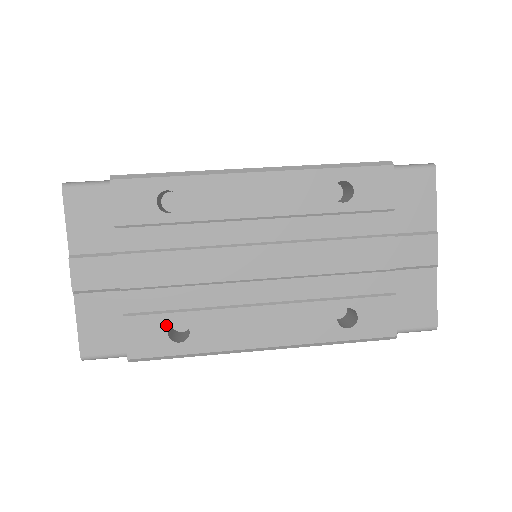
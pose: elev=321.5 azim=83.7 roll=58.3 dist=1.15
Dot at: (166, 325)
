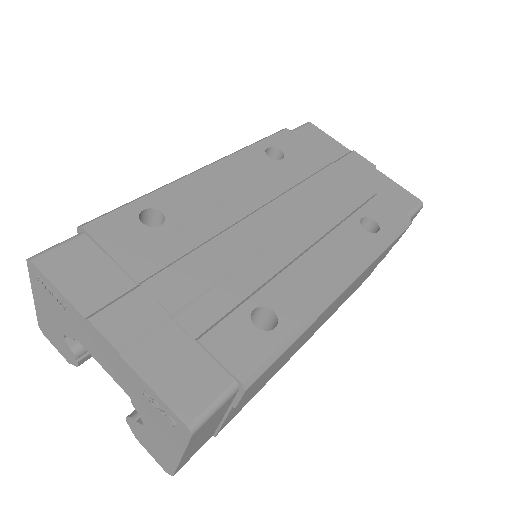
Dot at: (247, 320)
